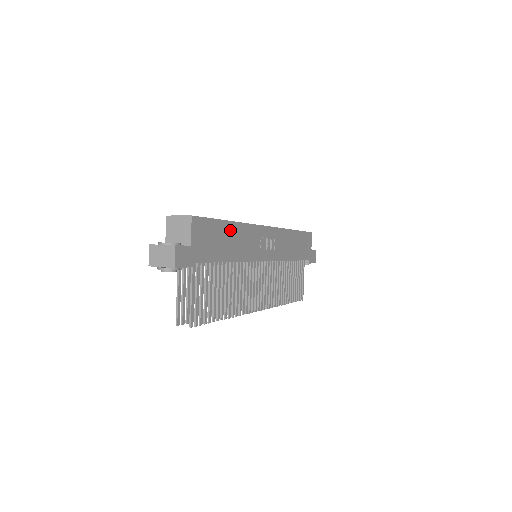
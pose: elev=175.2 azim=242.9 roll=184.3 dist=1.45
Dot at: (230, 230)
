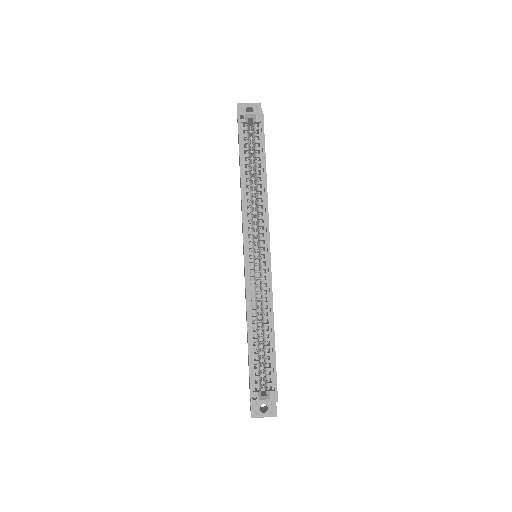
Dot at: occluded
